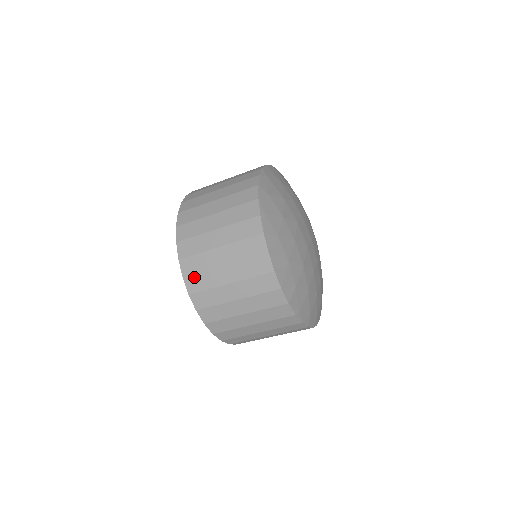
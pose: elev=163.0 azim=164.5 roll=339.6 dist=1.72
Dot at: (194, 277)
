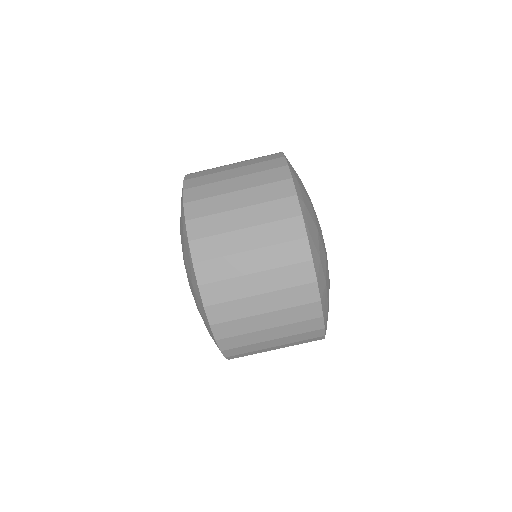
Dot at: (219, 307)
